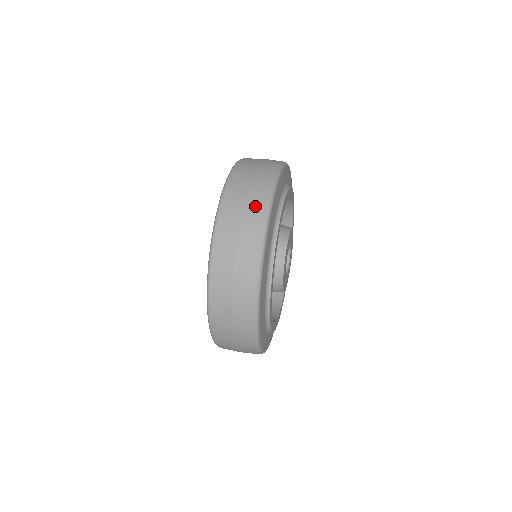
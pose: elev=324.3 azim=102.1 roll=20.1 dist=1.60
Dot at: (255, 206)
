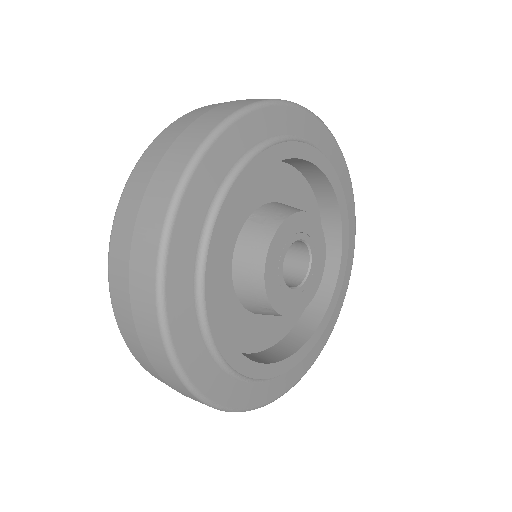
Dot at: (146, 232)
